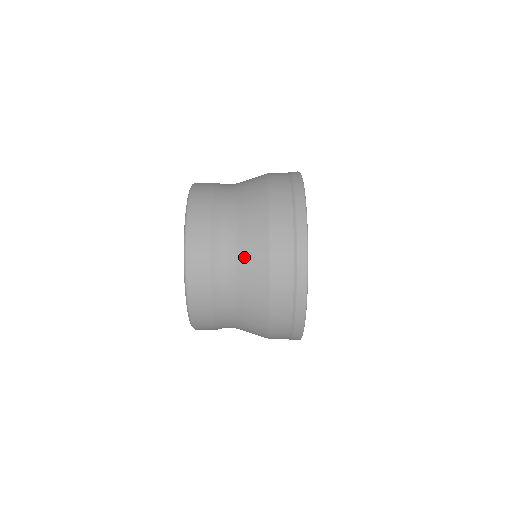
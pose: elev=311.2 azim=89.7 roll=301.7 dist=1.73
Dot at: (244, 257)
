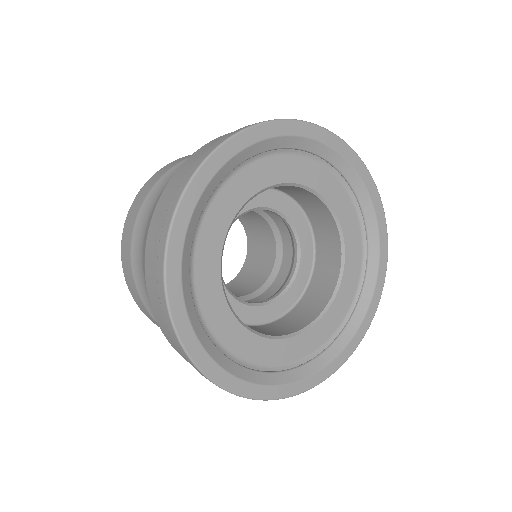
Dot at: occluded
